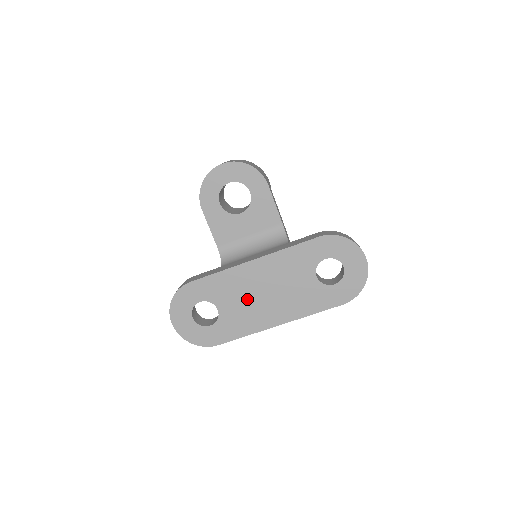
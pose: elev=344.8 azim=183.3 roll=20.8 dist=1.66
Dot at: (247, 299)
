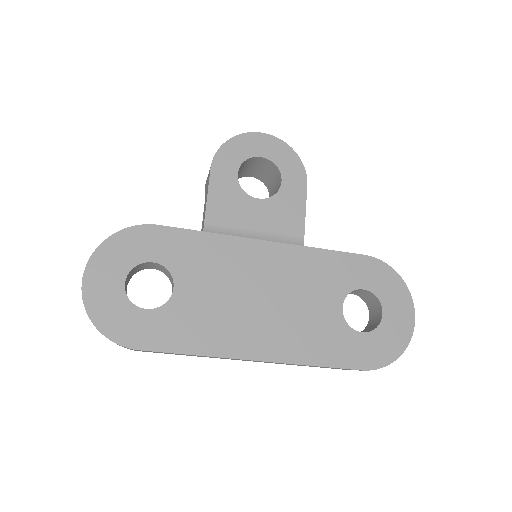
Dot at: (228, 293)
